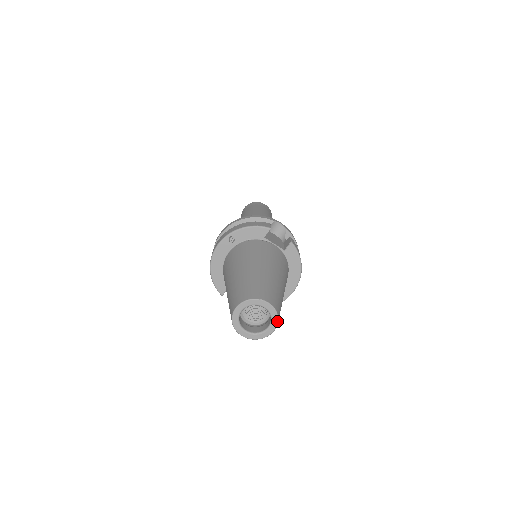
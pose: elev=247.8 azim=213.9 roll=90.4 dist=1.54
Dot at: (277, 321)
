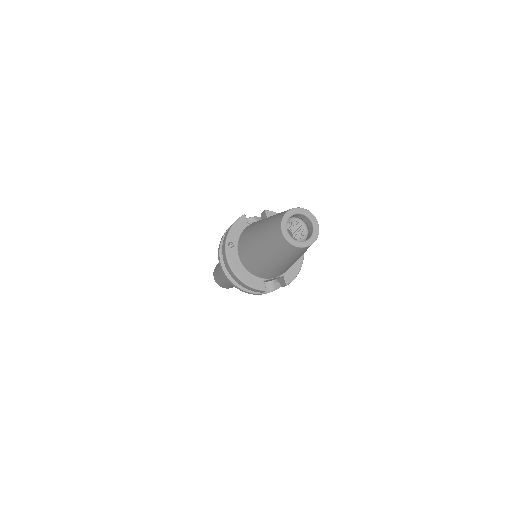
Dot at: (312, 215)
